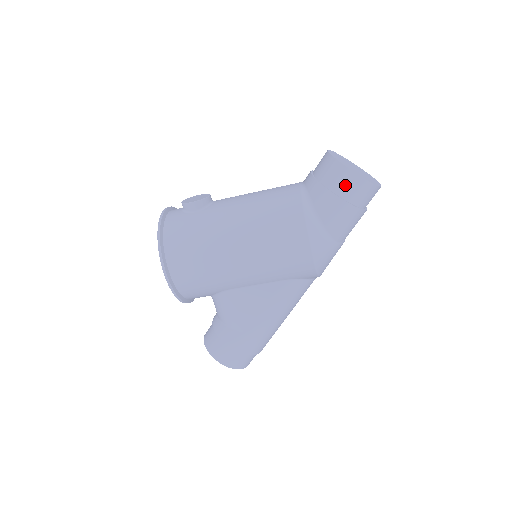
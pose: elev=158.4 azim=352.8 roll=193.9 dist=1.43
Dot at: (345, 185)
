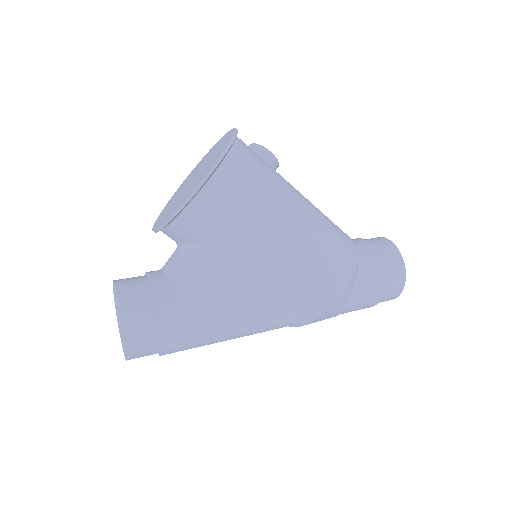
Dot at: (393, 269)
